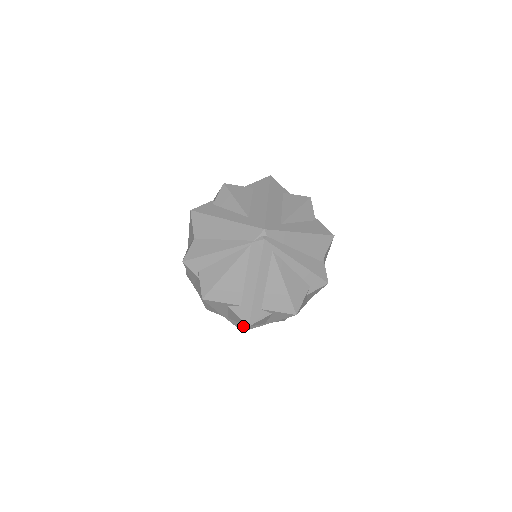
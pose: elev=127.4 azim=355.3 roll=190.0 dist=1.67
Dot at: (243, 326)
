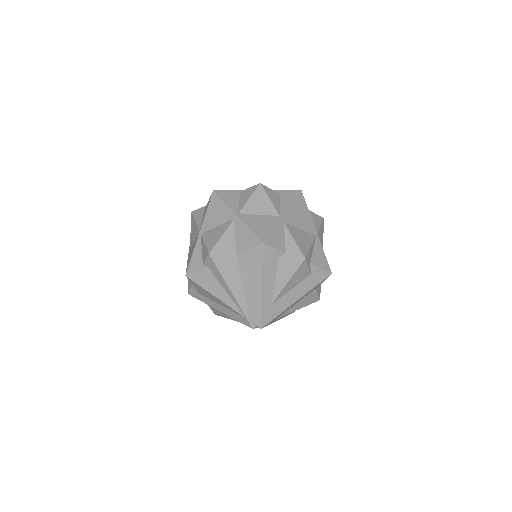
Dot at: occluded
